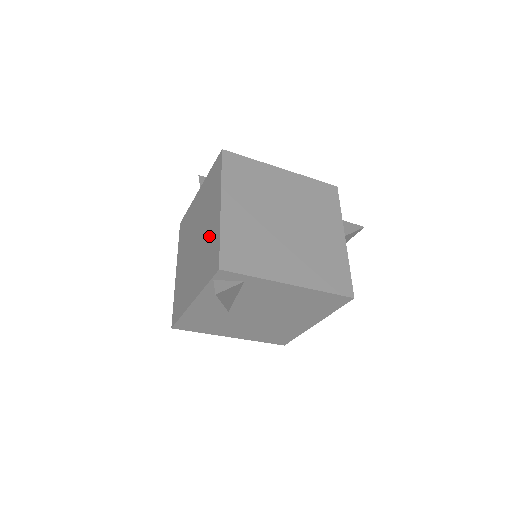
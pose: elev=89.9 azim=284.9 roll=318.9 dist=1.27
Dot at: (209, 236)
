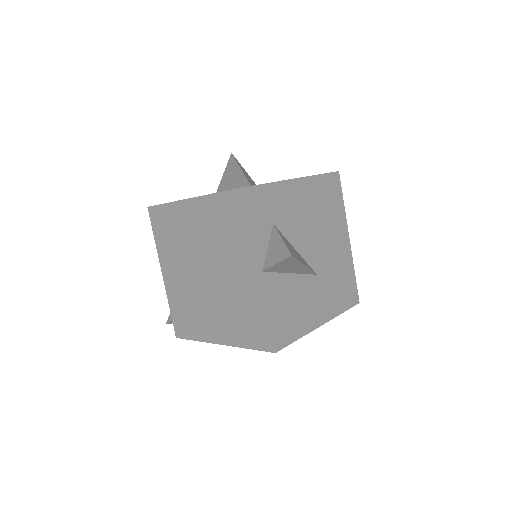
Dot at: (201, 316)
